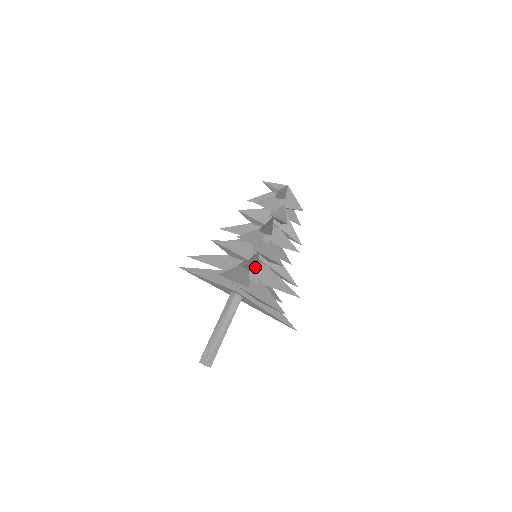
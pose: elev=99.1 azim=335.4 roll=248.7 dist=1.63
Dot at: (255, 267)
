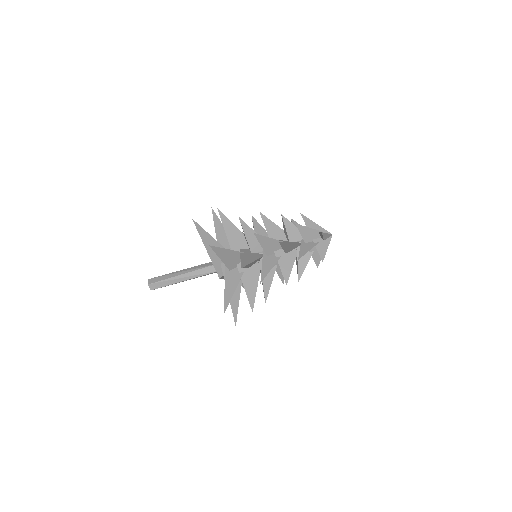
Dot at: (249, 300)
